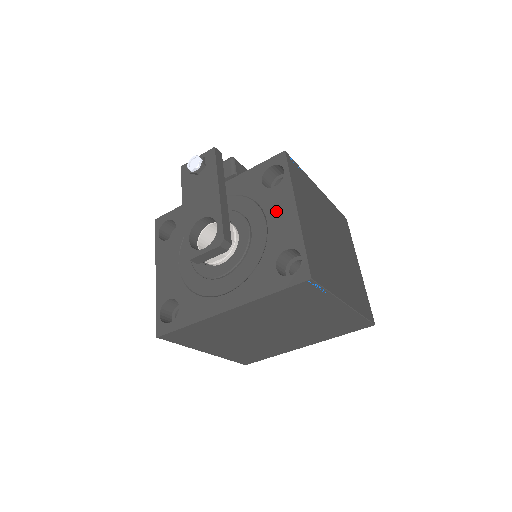
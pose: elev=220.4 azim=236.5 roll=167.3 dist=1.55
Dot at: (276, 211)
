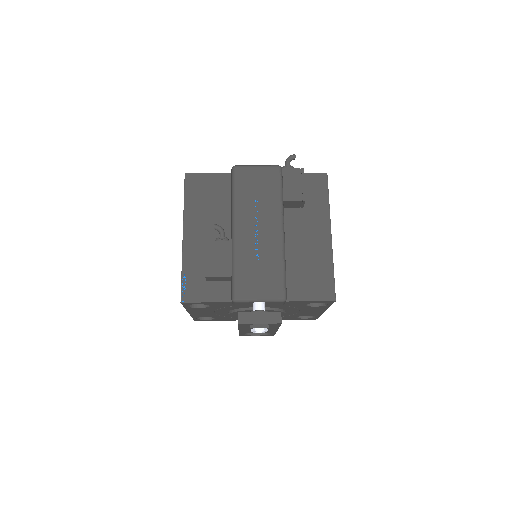
Dot at: occluded
